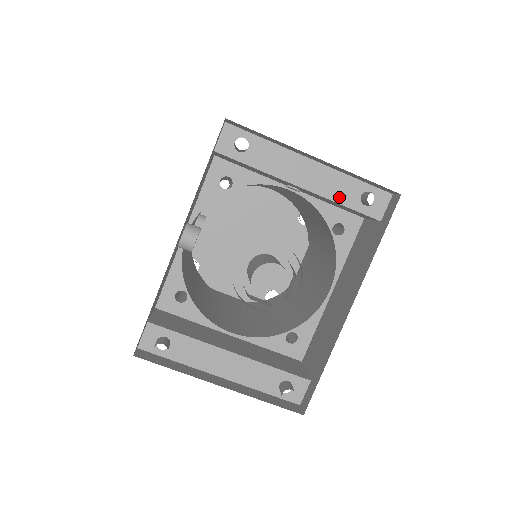
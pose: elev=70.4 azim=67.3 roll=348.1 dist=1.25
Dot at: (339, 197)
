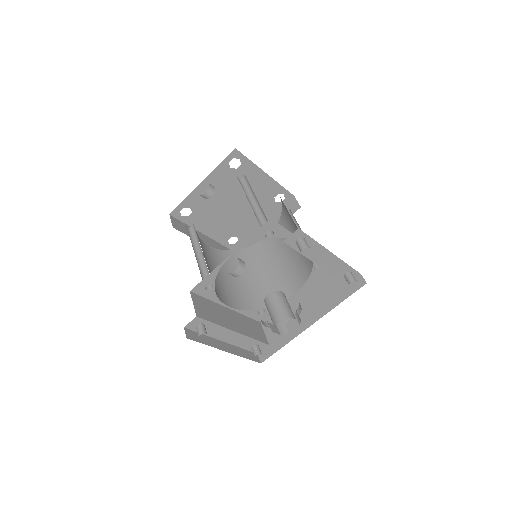
Dot at: (335, 272)
